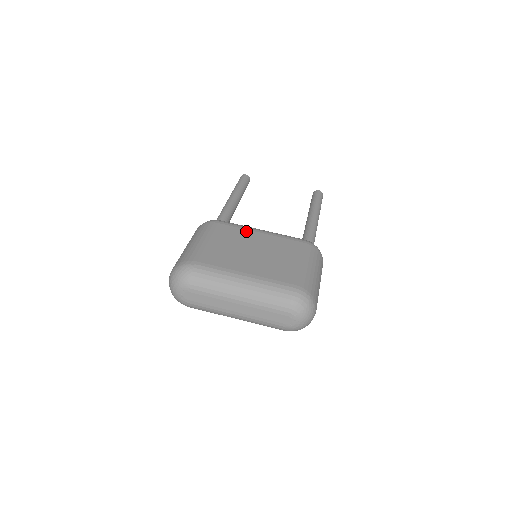
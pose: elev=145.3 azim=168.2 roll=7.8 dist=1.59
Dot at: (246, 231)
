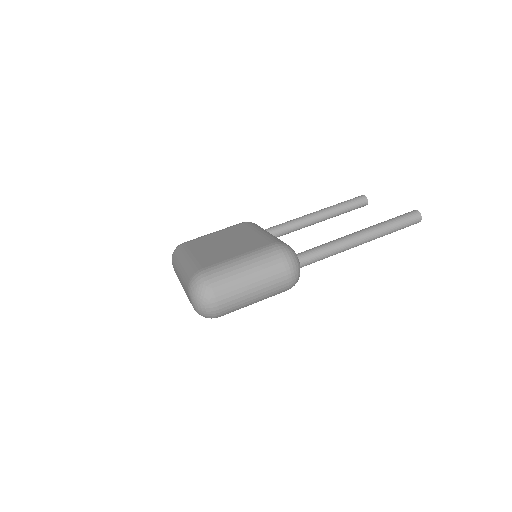
Dot at: (249, 230)
